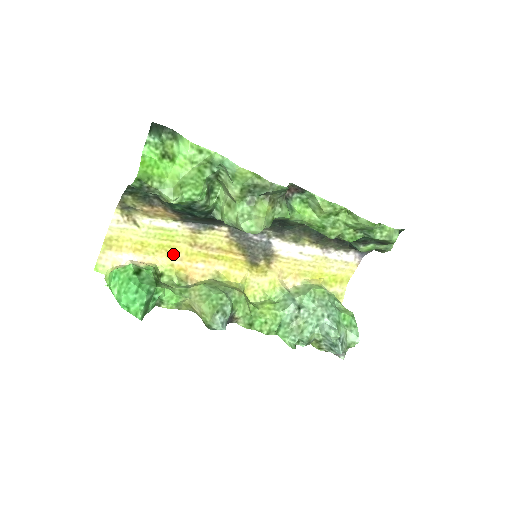
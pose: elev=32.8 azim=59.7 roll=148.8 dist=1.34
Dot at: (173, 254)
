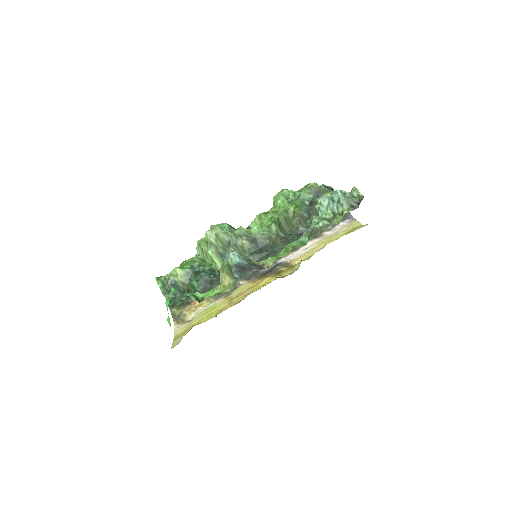
Dot at: (221, 311)
